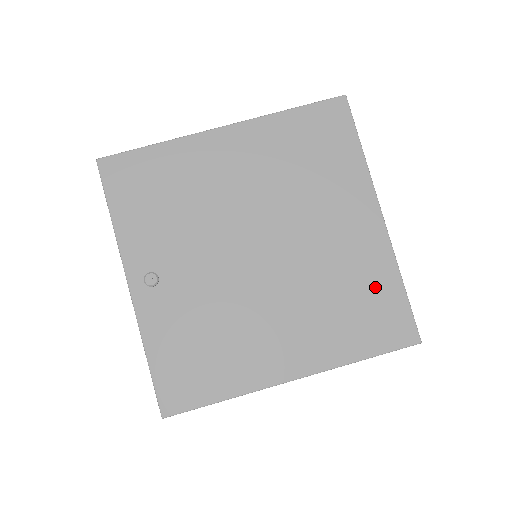
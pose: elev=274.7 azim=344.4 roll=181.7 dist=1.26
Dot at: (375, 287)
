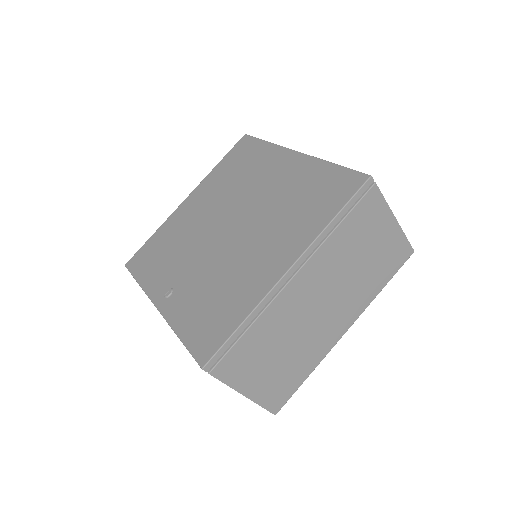
Dot at: (314, 180)
